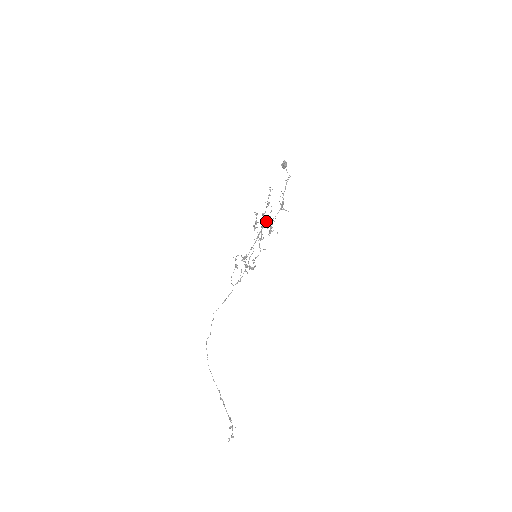
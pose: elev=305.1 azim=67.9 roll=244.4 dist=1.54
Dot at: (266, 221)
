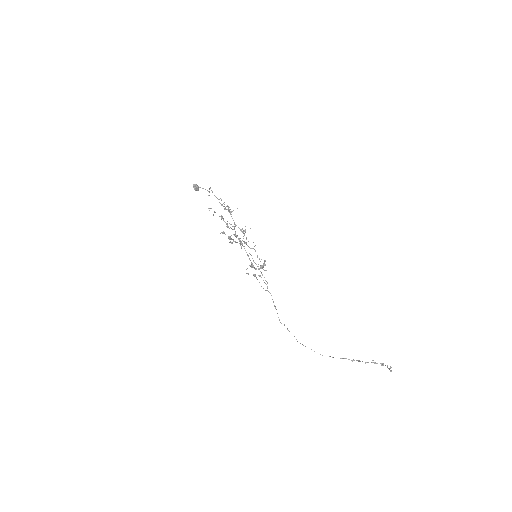
Dot at: occluded
